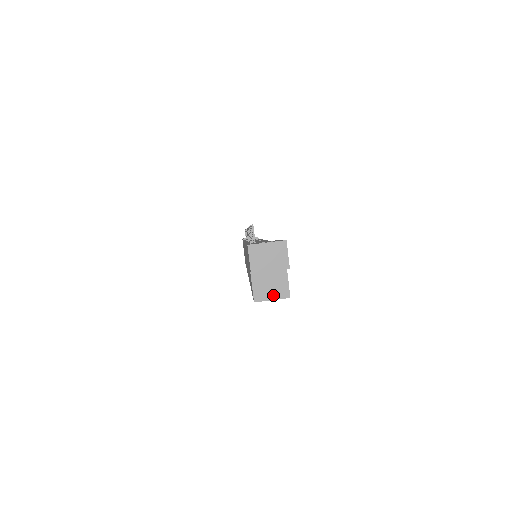
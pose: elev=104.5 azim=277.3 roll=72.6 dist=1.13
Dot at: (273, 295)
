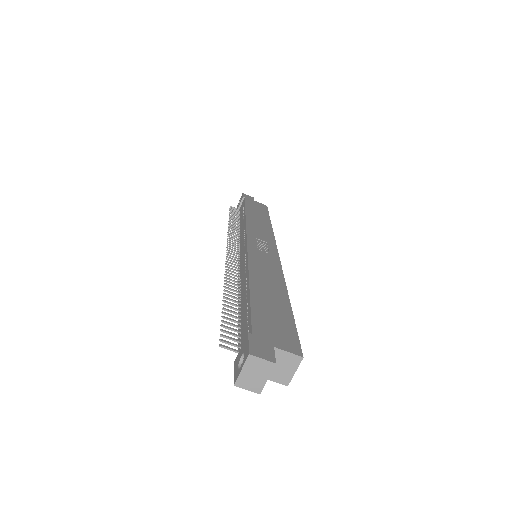
Dot at: (292, 369)
